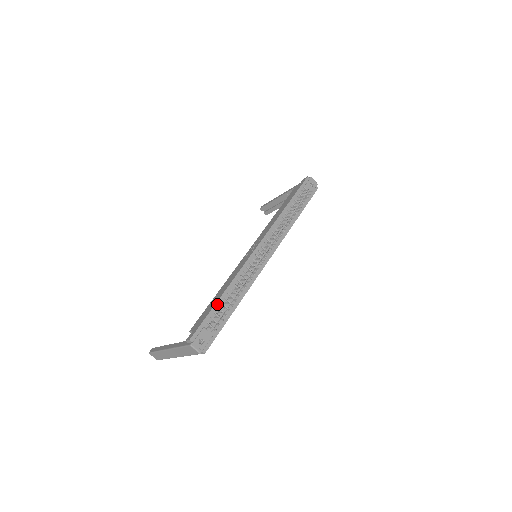
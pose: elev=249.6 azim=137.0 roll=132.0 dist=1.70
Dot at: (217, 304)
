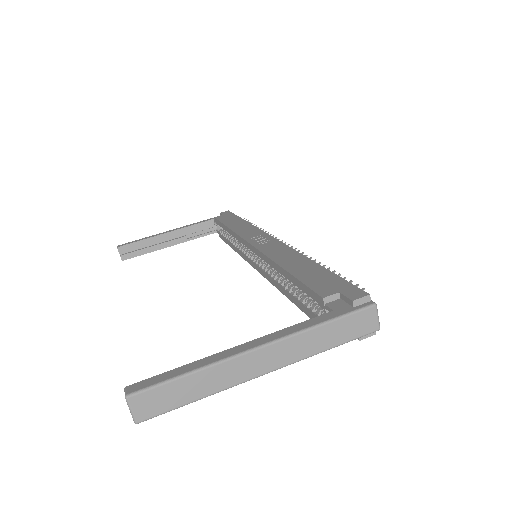
Dot at: (324, 269)
